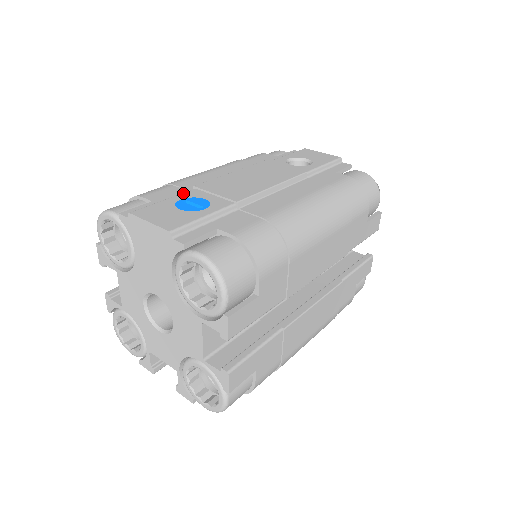
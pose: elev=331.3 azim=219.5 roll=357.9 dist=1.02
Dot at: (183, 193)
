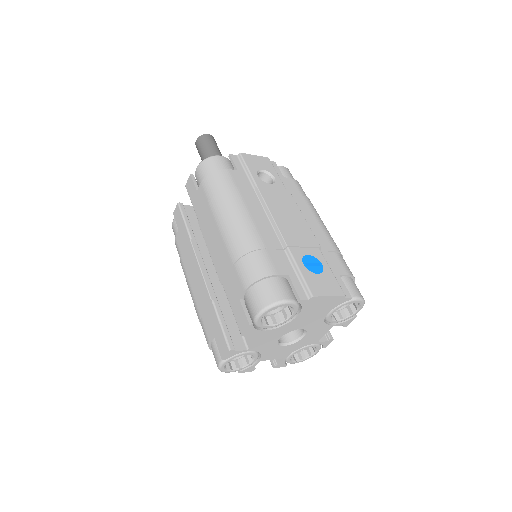
Dot at: (294, 257)
